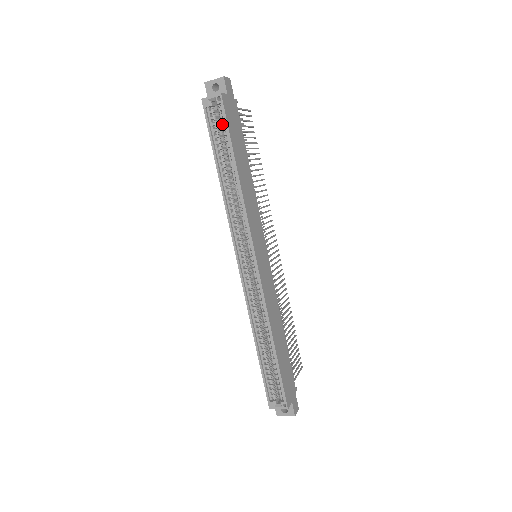
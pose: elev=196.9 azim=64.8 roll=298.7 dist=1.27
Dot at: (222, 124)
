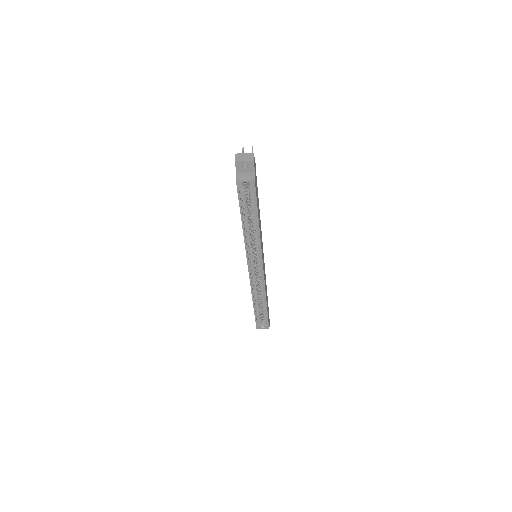
Dot at: (250, 196)
